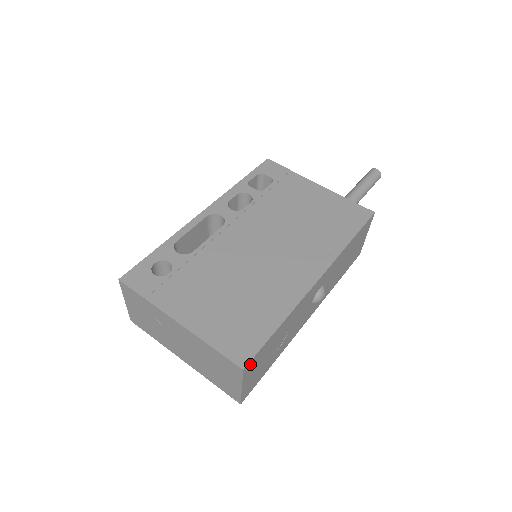
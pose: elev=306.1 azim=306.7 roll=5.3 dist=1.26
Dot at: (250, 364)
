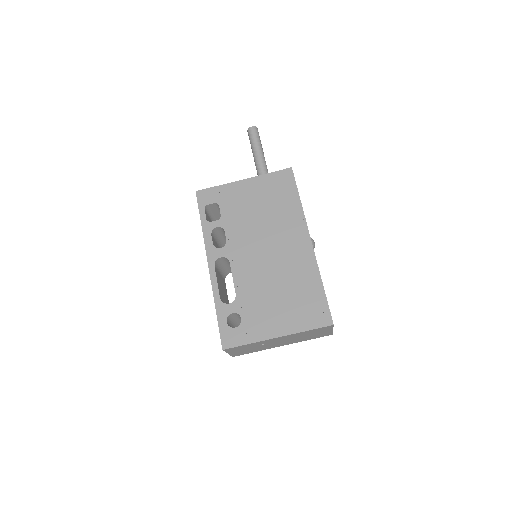
Dot at: (331, 318)
